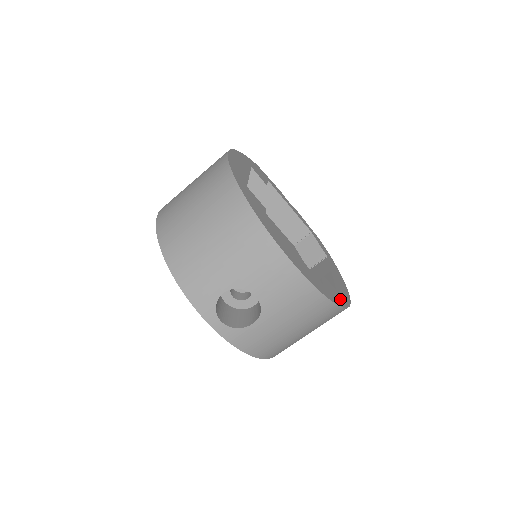
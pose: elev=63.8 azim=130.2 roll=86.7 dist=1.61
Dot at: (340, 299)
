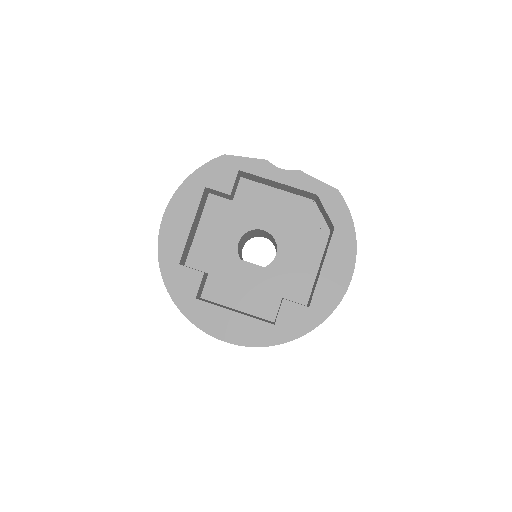
Dot at: (308, 321)
